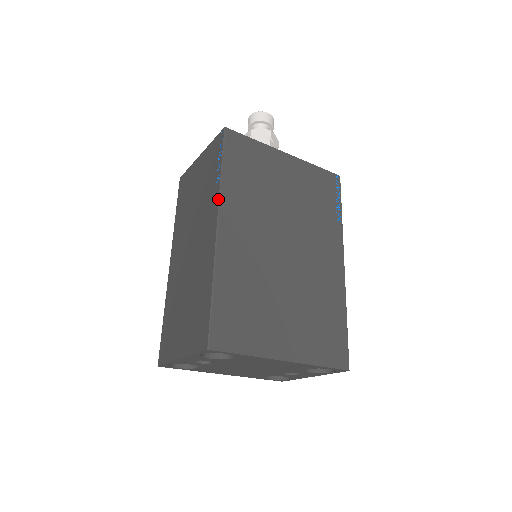
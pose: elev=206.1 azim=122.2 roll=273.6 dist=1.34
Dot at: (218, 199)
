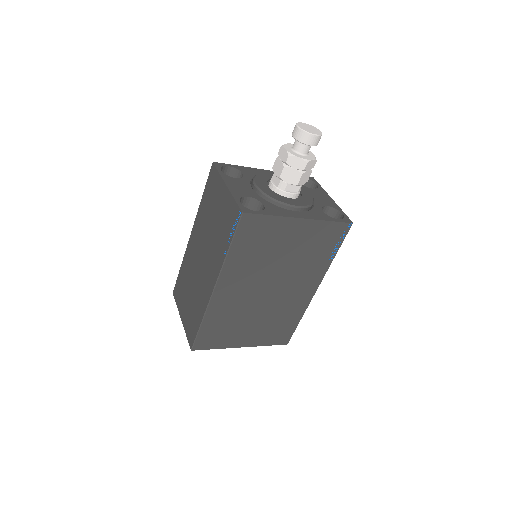
Dot at: (220, 270)
